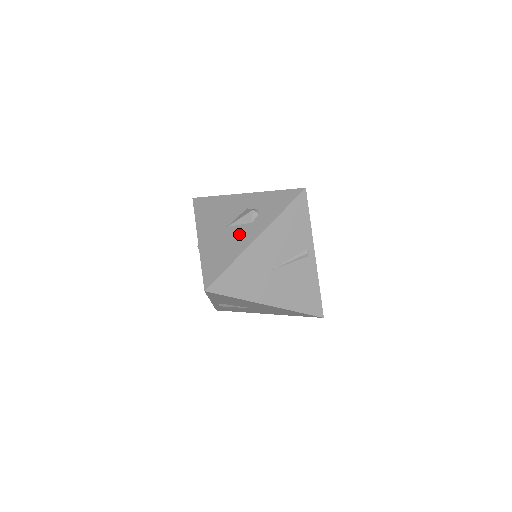
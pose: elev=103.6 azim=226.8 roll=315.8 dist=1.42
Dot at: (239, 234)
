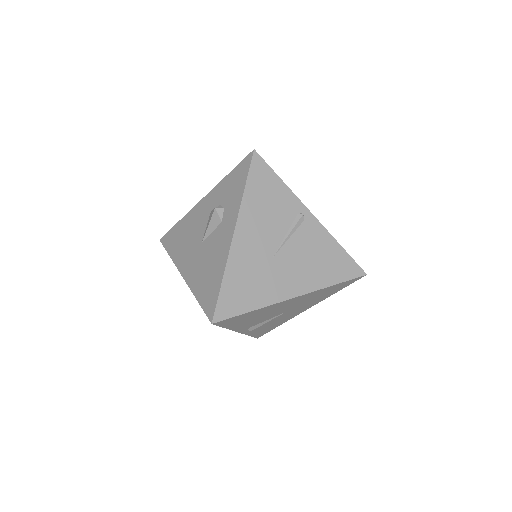
Dot at: (216, 242)
